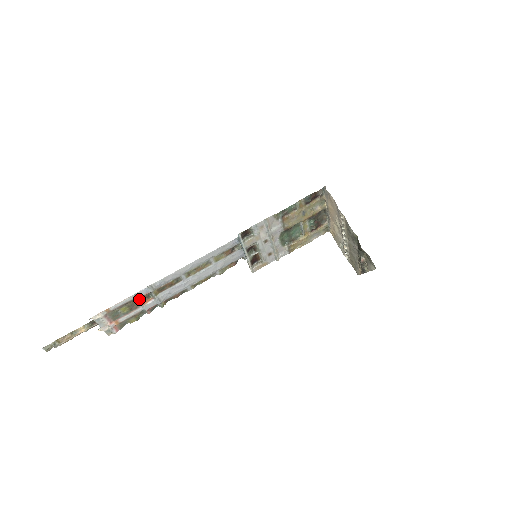
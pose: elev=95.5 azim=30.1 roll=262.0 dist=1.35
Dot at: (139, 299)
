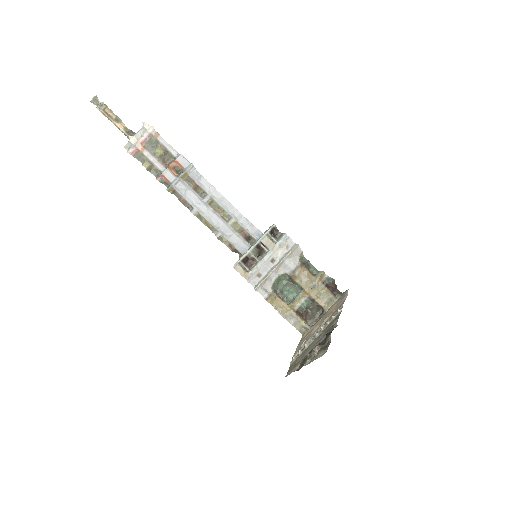
Dot at: (174, 162)
